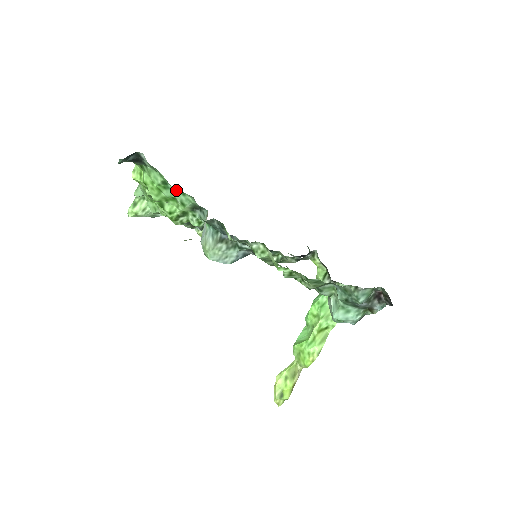
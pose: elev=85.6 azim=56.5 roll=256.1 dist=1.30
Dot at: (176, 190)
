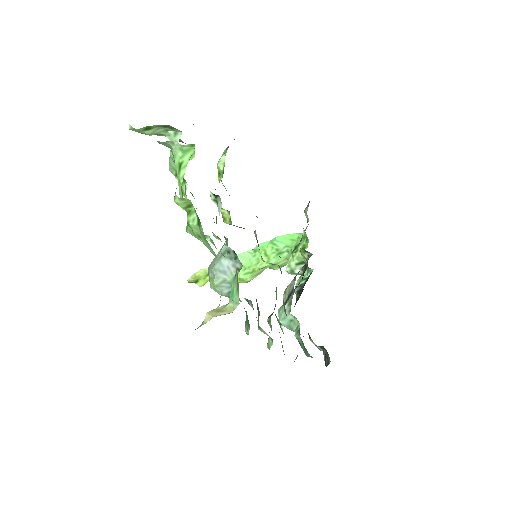
Dot at: occluded
